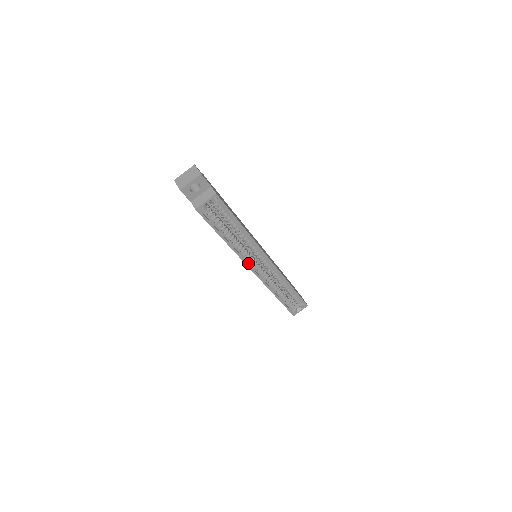
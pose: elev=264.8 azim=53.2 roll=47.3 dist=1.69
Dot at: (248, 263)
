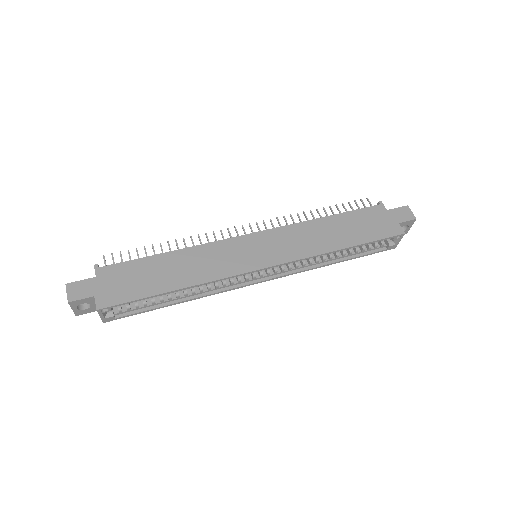
Dot at: (240, 284)
